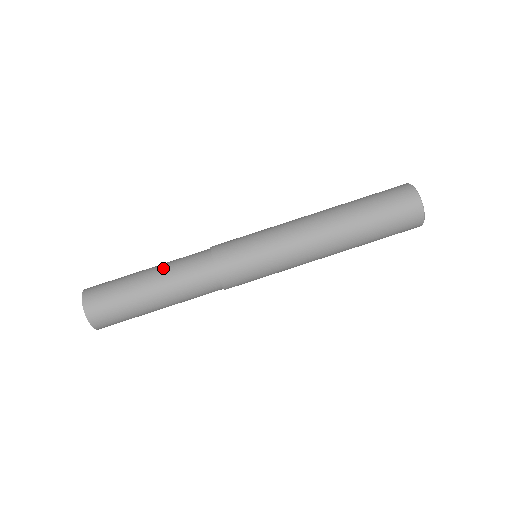
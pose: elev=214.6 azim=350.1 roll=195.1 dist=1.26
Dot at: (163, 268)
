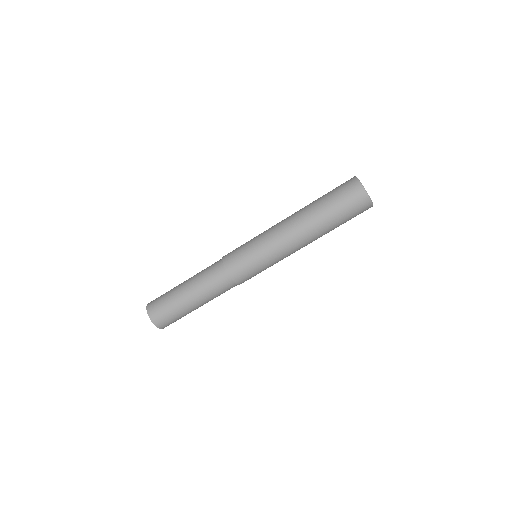
Dot at: (193, 278)
